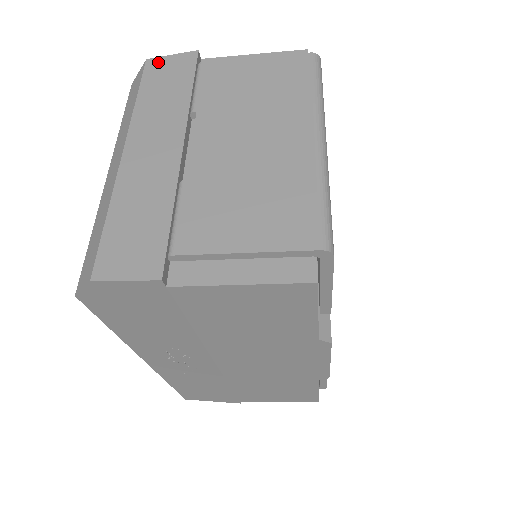
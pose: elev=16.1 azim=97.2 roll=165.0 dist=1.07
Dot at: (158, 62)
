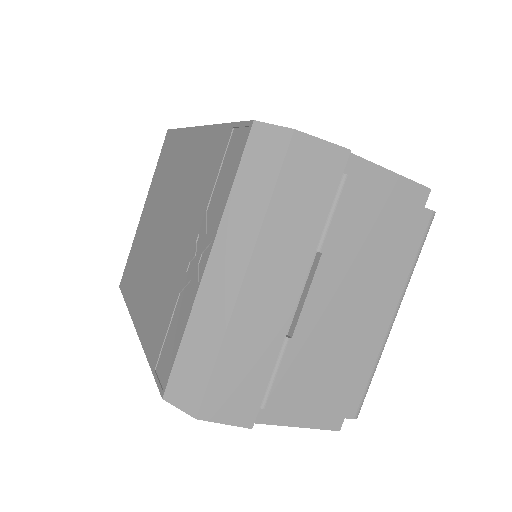
Dot at: (306, 145)
